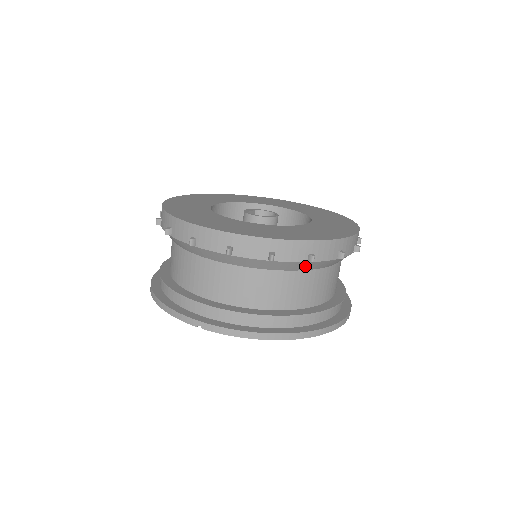
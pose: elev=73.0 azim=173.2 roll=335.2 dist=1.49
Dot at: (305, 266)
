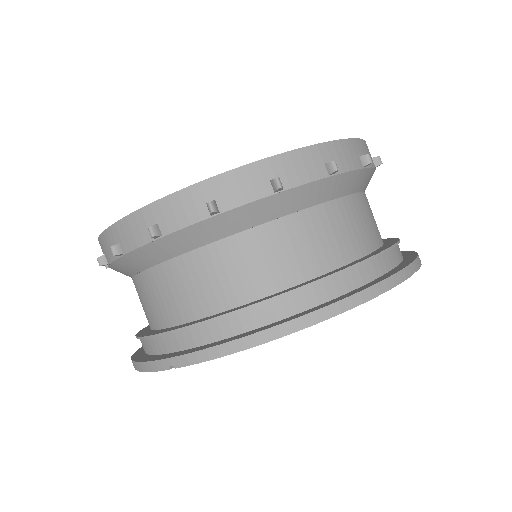
Dot at: (280, 205)
